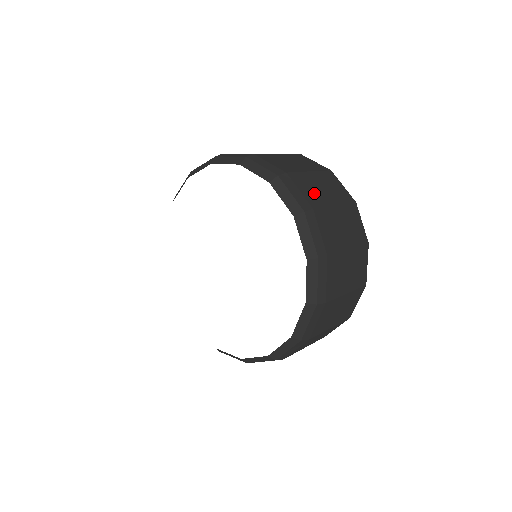
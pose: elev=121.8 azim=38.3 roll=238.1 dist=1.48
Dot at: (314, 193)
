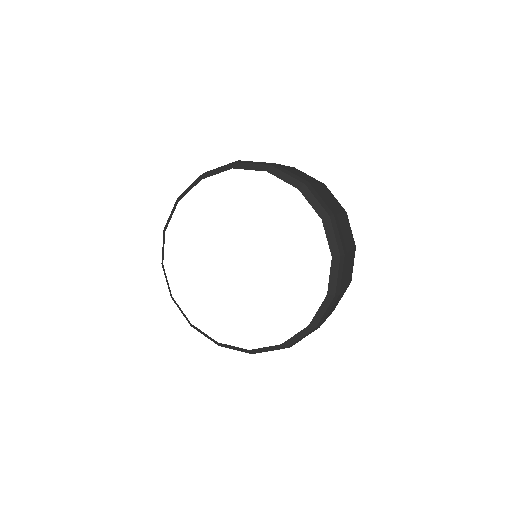
Dot at: (344, 237)
